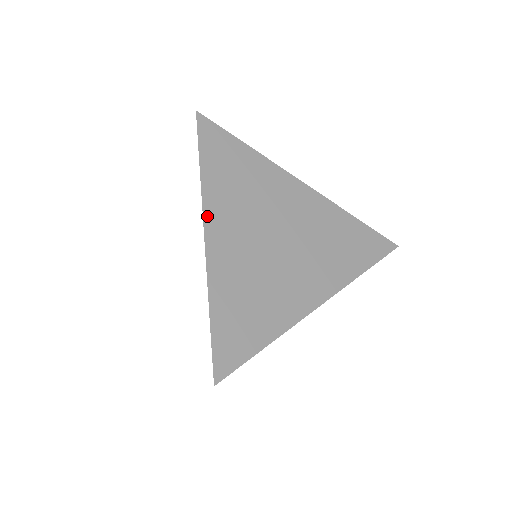
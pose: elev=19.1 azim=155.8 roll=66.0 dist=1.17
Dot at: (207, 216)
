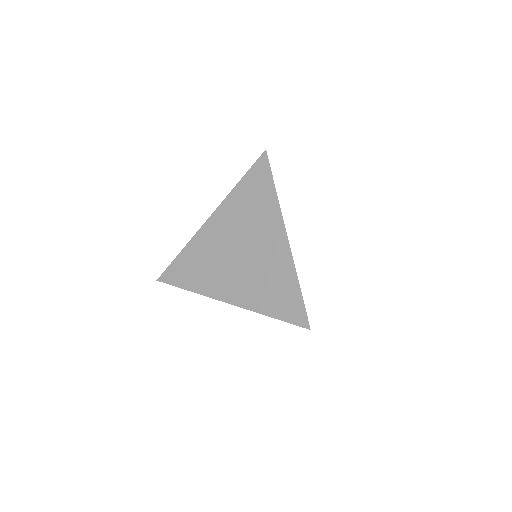
Dot at: occluded
